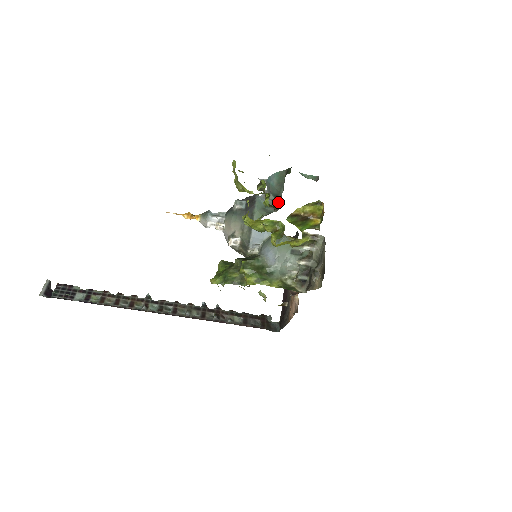
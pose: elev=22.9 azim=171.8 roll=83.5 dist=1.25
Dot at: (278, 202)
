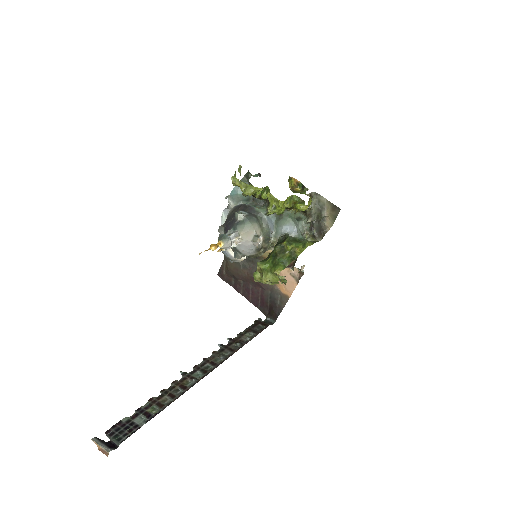
Dot at: (253, 202)
